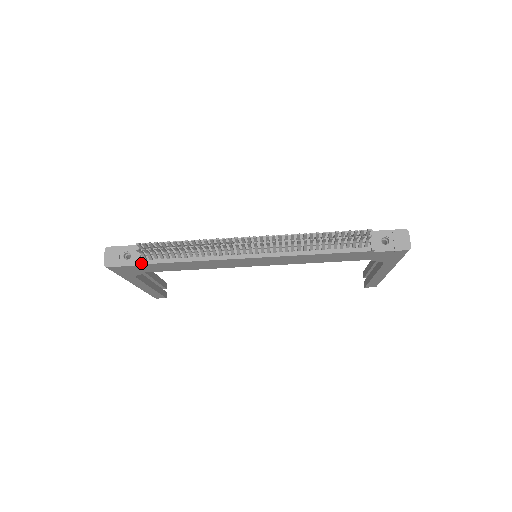
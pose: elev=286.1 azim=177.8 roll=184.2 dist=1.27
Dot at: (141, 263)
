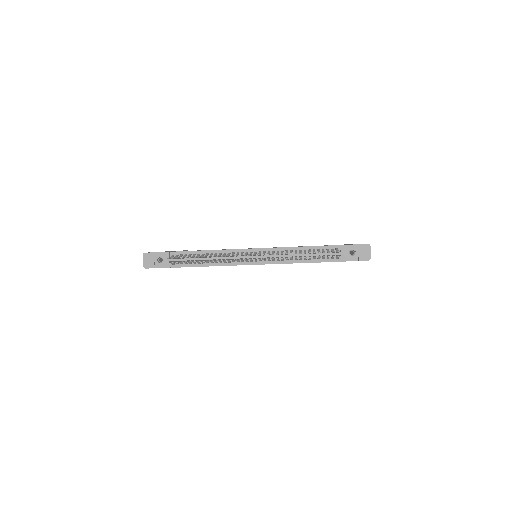
Dot at: (171, 267)
